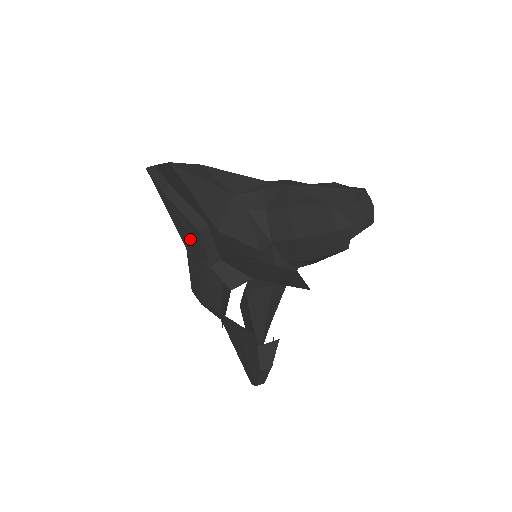
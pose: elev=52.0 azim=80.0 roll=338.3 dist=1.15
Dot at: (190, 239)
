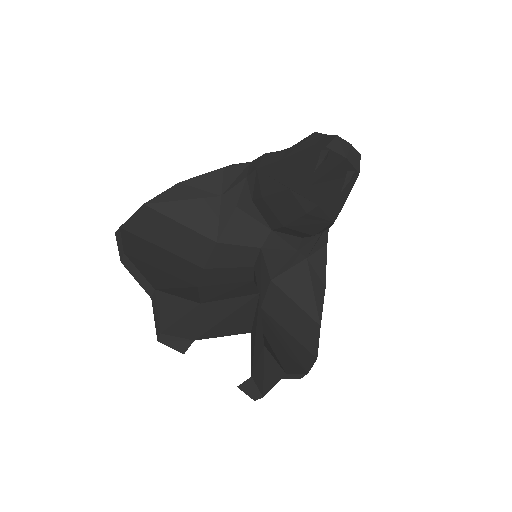
Dot at: occluded
